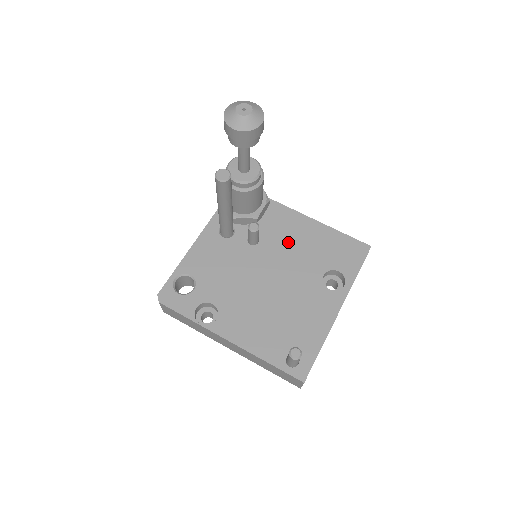
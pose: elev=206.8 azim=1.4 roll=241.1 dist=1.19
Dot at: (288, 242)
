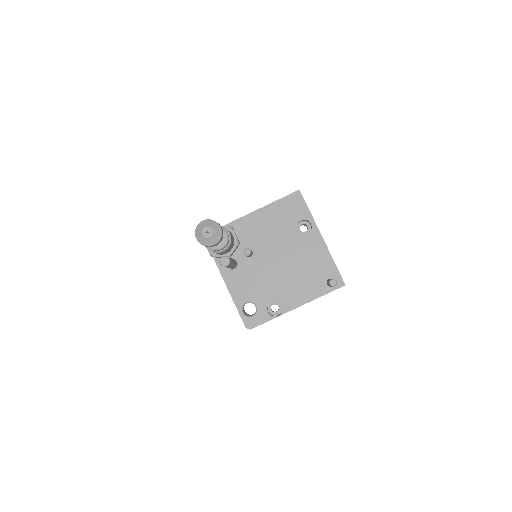
Dot at: (264, 235)
